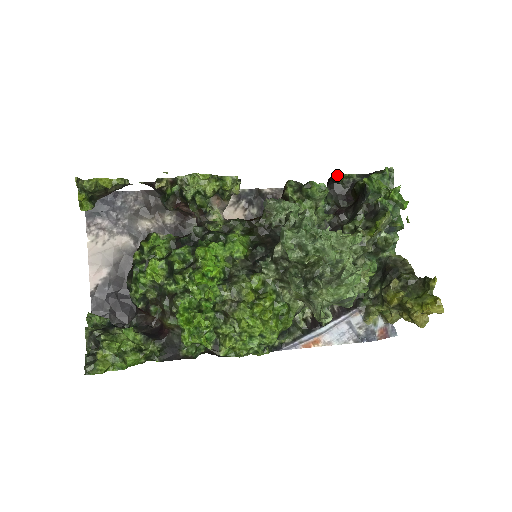
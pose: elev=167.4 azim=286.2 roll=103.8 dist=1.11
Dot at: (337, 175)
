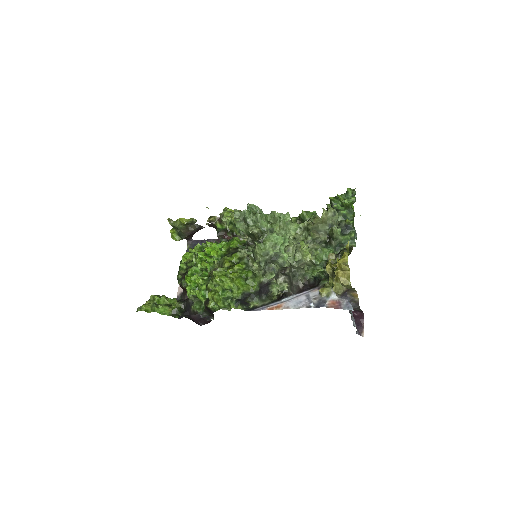
Dot at: (327, 205)
